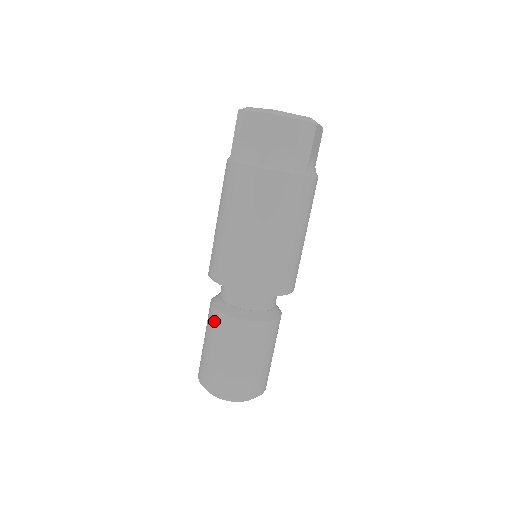
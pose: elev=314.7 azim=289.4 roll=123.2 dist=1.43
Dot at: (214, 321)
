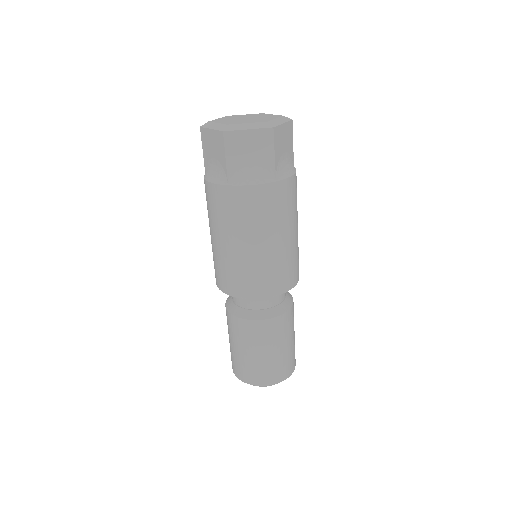
Dot at: (259, 331)
